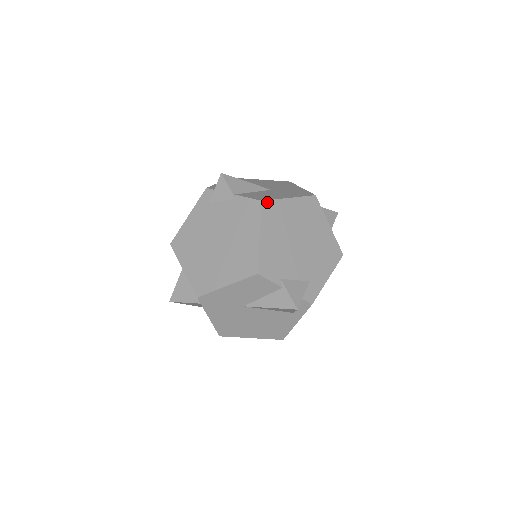
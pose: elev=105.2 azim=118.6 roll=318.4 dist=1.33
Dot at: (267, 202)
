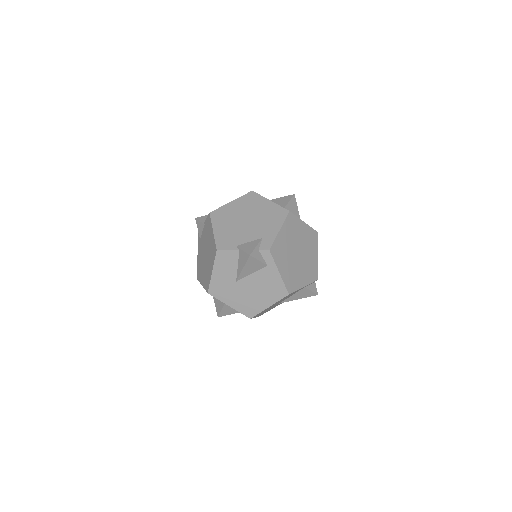
Dot at: (214, 211)
